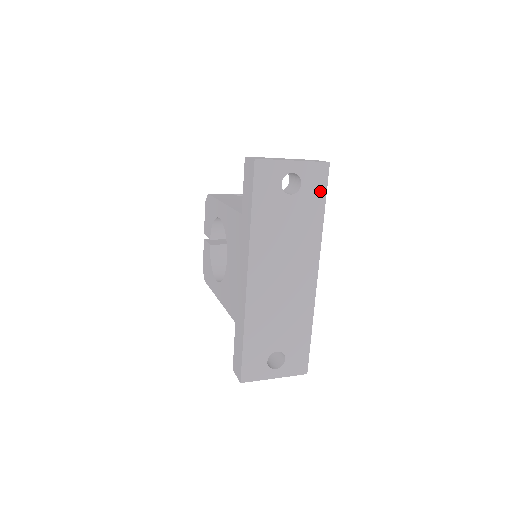
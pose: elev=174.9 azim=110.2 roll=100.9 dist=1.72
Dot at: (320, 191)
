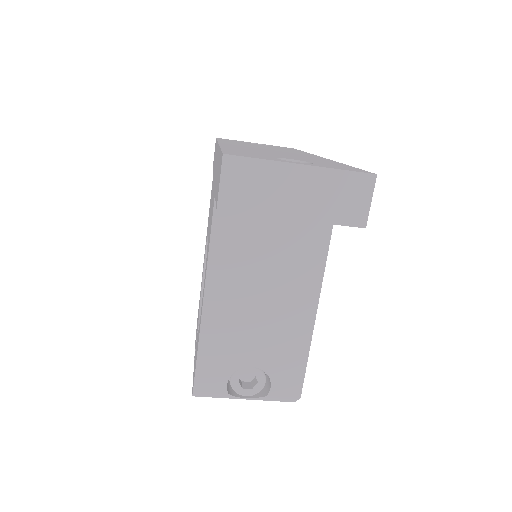
Dot at: occluded
